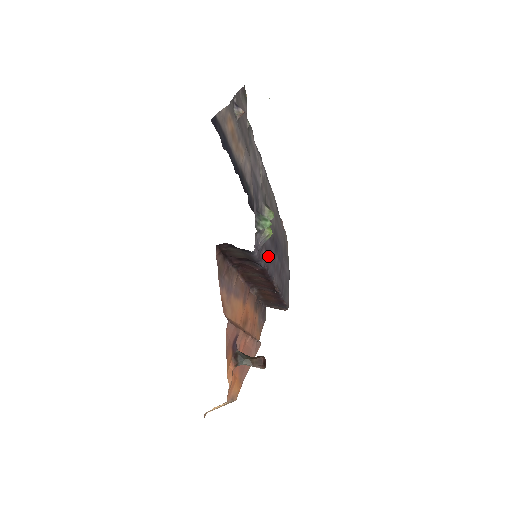
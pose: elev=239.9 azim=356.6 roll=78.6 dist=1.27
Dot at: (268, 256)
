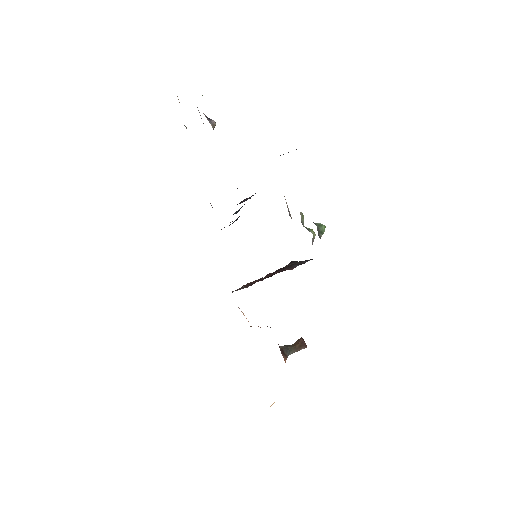
Dot at: occluded
